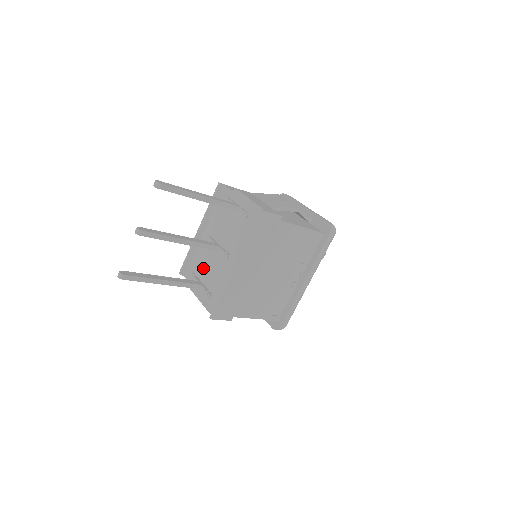
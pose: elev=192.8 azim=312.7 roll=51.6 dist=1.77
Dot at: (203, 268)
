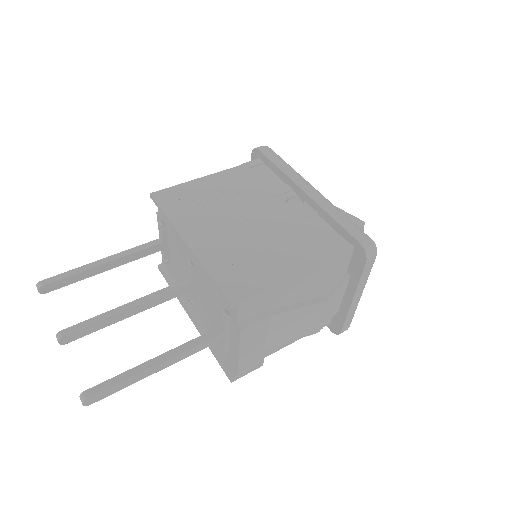
Dot at: (174, 246)
